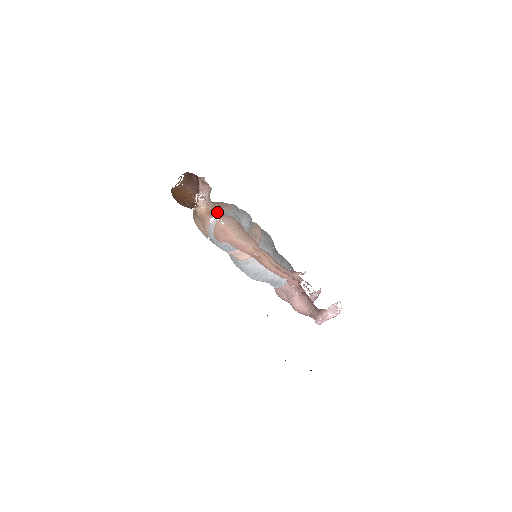
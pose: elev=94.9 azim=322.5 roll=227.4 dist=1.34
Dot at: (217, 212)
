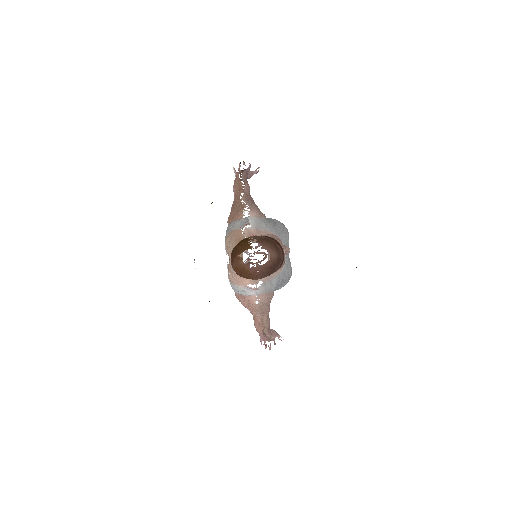
Dot at: (263, 278)
